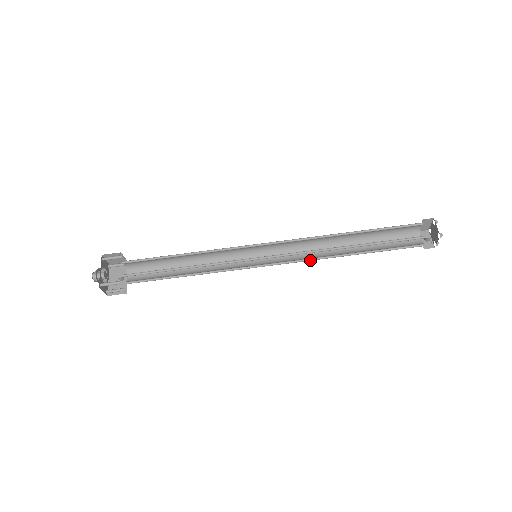
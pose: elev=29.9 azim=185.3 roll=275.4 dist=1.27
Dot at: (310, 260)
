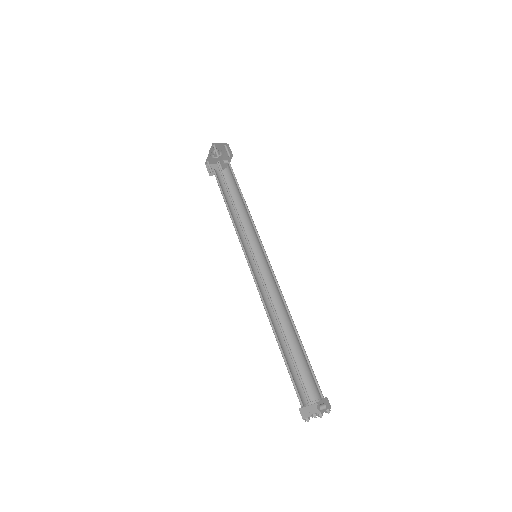
Dot at: (276, 300)
